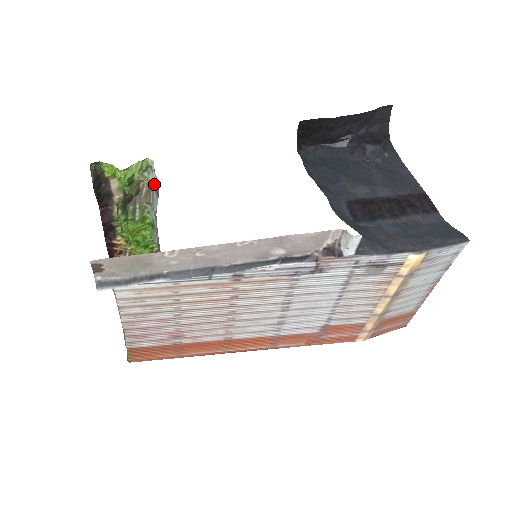
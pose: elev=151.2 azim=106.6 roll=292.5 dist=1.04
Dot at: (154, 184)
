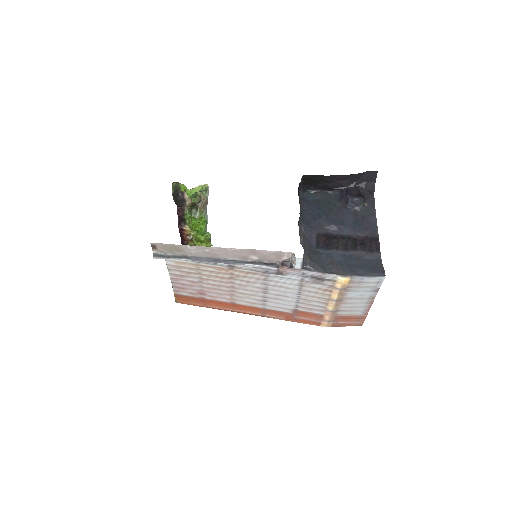
Dot at: occluded
